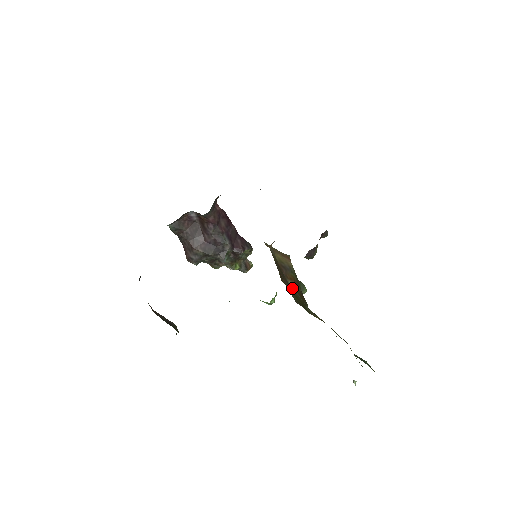
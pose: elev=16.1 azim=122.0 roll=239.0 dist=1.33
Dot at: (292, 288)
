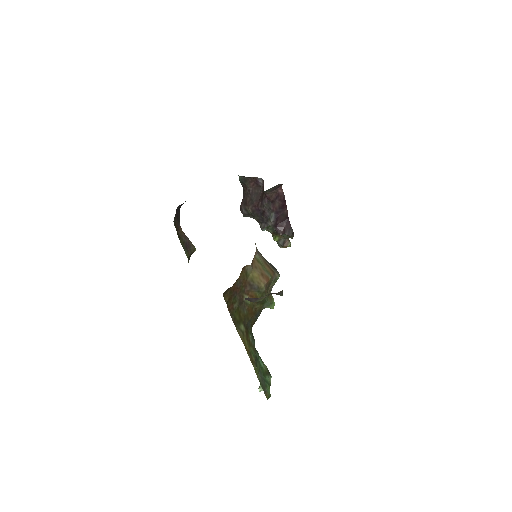
Dot at: (245, 303)
